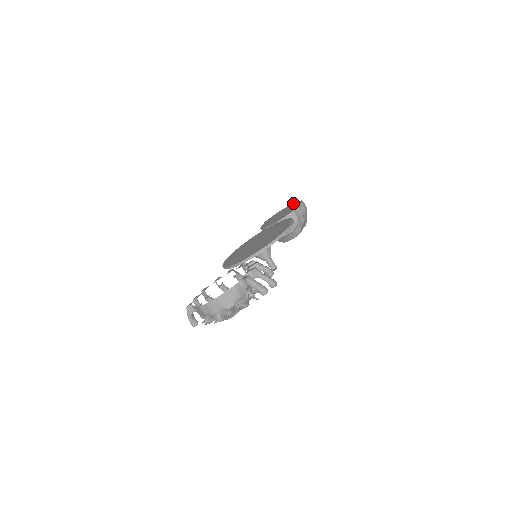
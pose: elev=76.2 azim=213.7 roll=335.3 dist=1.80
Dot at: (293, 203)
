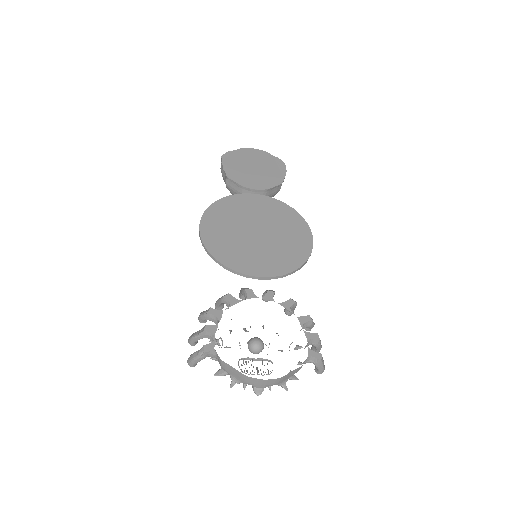
Dot at: (265, 151)
